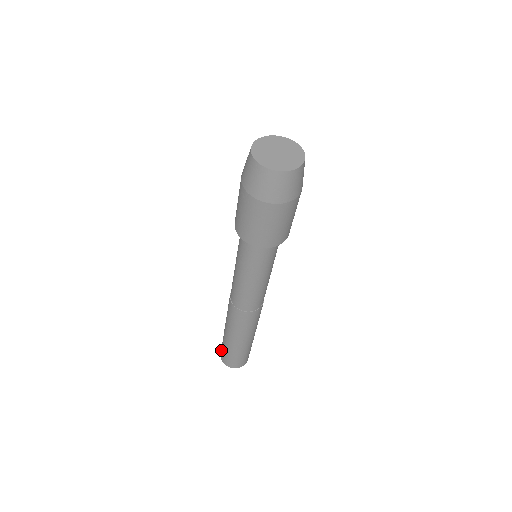
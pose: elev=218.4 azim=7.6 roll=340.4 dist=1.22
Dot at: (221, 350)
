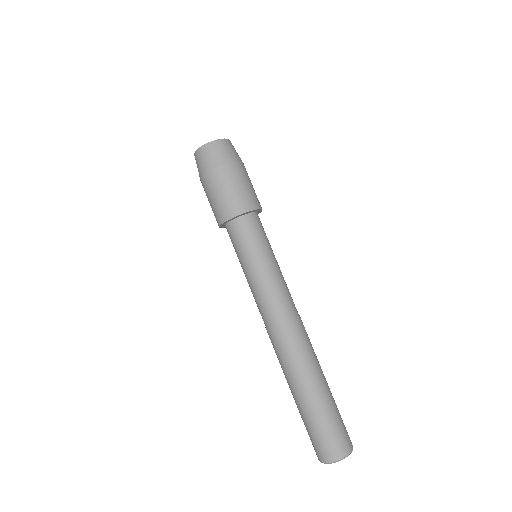
Dot at: occluded
